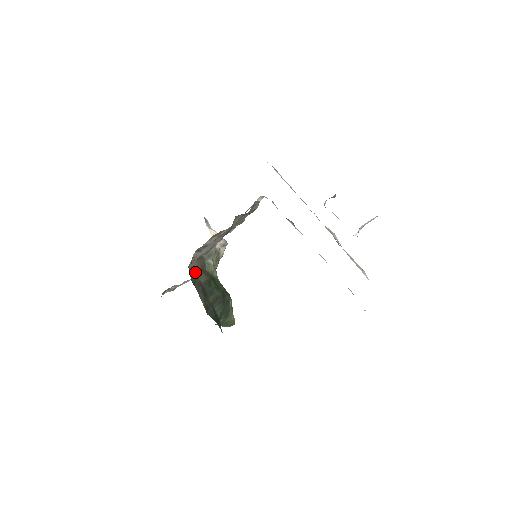
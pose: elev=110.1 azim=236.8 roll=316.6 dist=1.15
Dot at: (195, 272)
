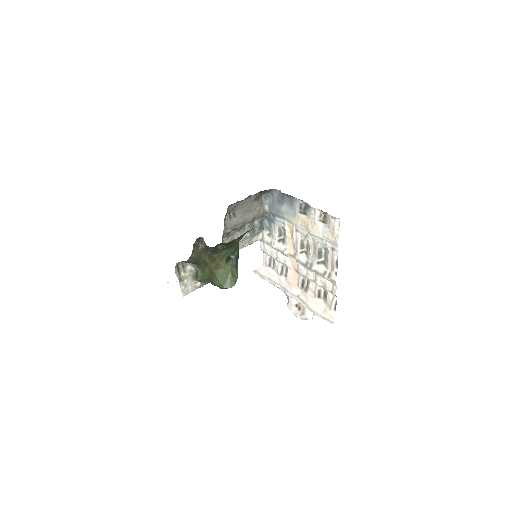
Dot at: occluded
